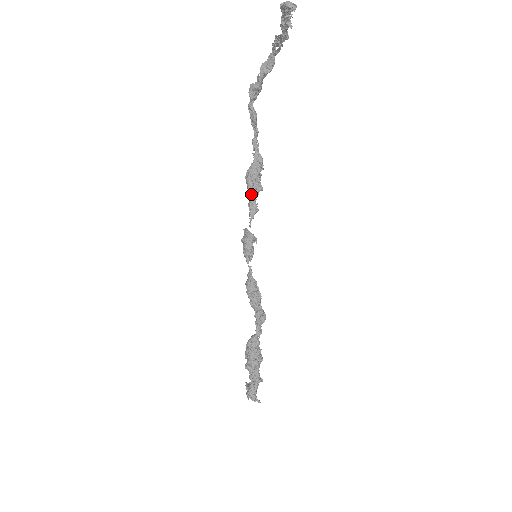
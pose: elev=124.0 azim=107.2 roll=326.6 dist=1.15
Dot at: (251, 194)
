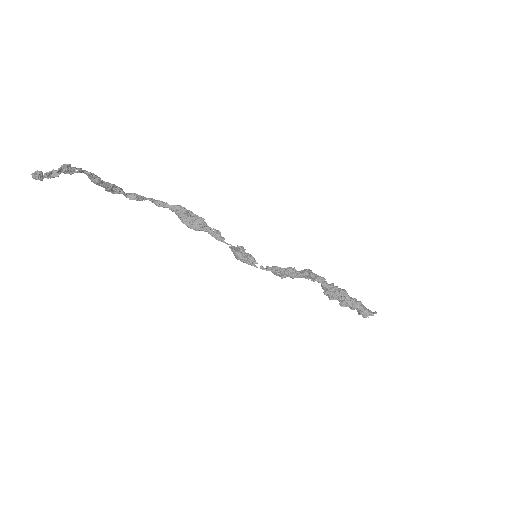
Dot at: occluded
